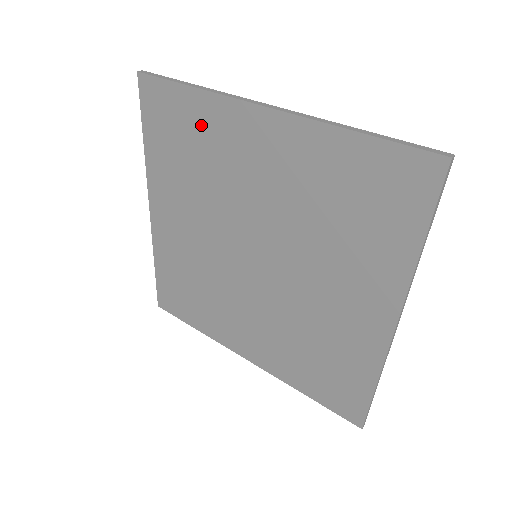
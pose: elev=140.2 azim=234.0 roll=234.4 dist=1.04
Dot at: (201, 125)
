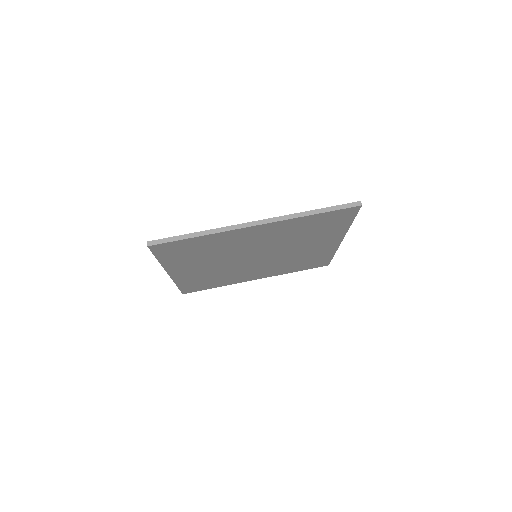
Dot at: (209, 243)
